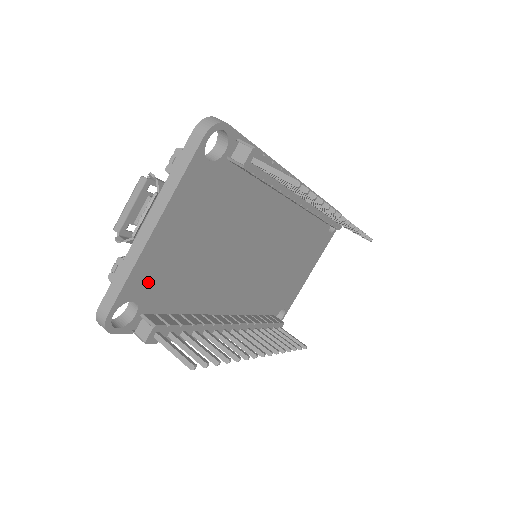
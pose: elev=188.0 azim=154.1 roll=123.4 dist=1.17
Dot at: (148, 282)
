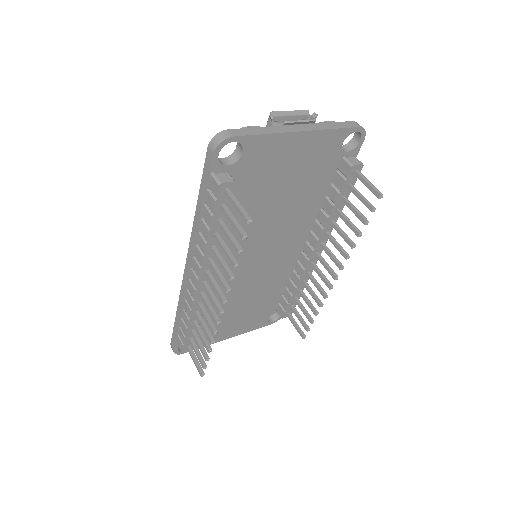
Dot at: (257, 157)
